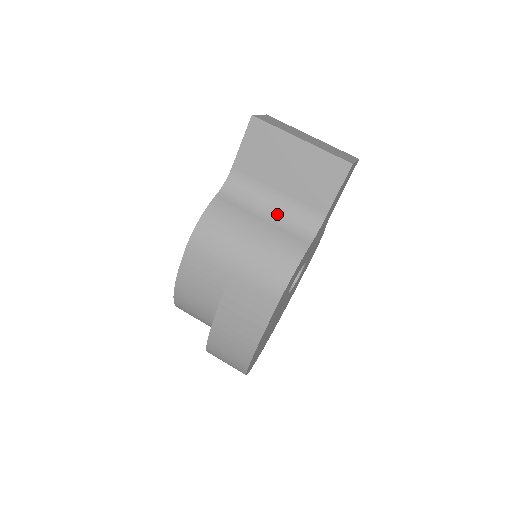
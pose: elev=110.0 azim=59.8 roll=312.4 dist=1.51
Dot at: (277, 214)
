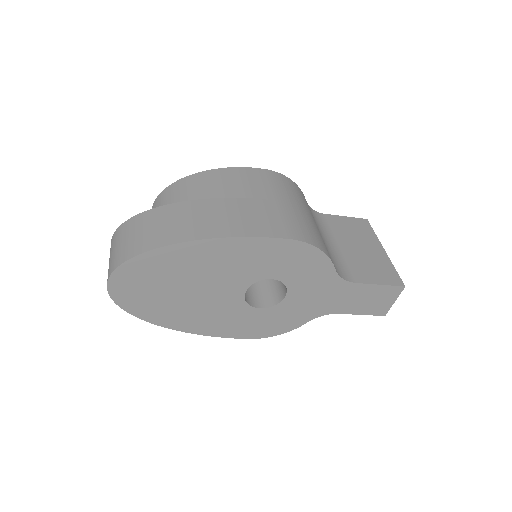
Dot at: (327, 245)
